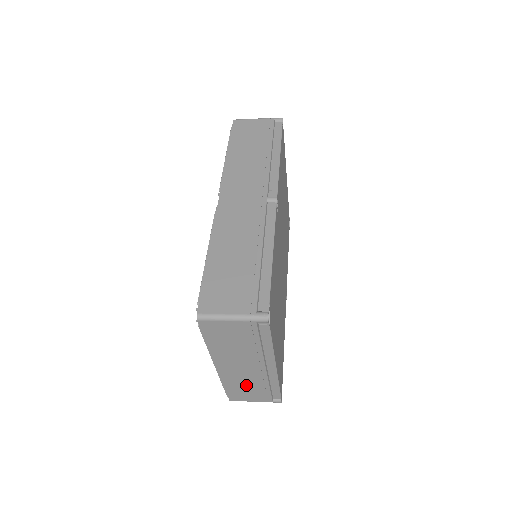
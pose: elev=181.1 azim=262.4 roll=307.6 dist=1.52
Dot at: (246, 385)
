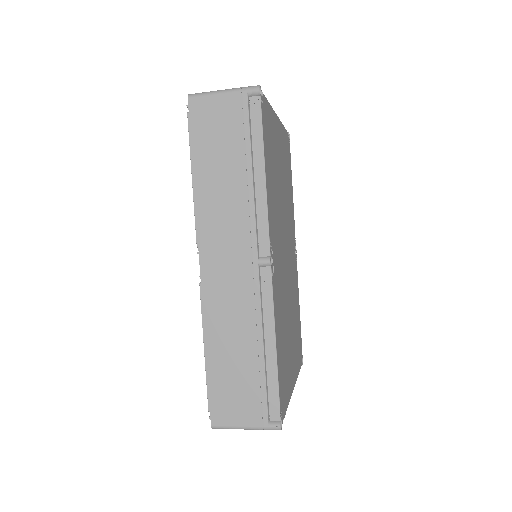
Dot at: occluded
